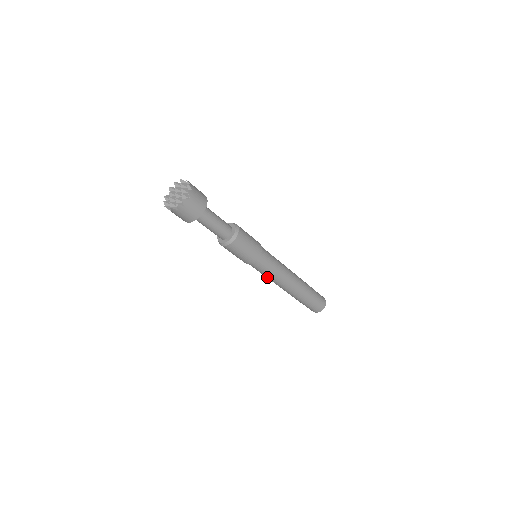
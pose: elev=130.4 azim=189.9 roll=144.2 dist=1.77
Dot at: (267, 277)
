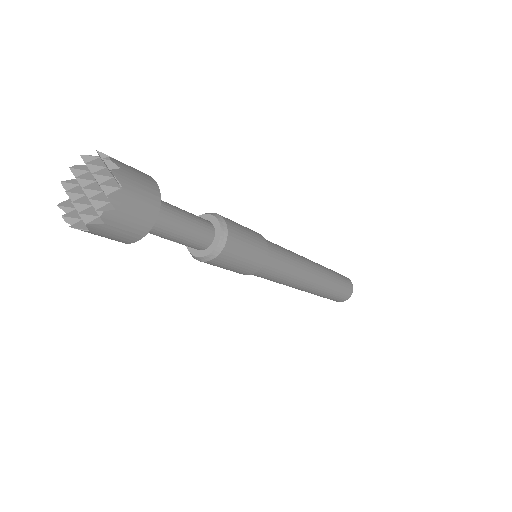
Dot at: occluded
